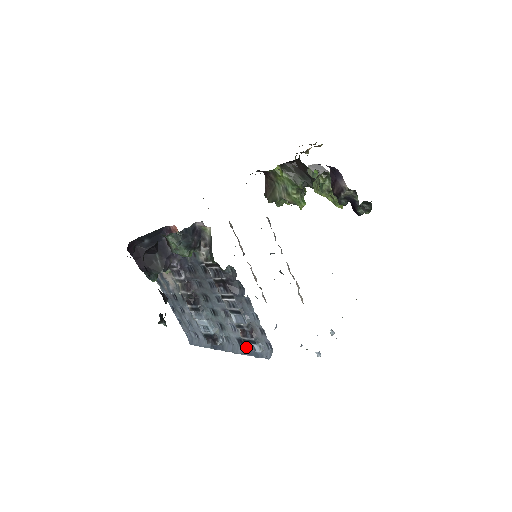
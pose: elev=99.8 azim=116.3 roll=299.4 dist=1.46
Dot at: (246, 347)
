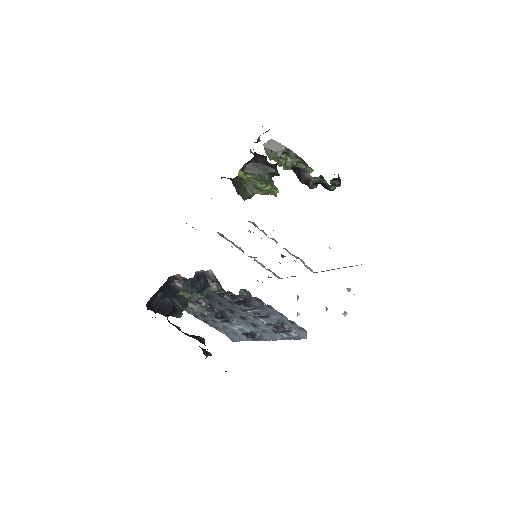
Dot at: (283, 335)
